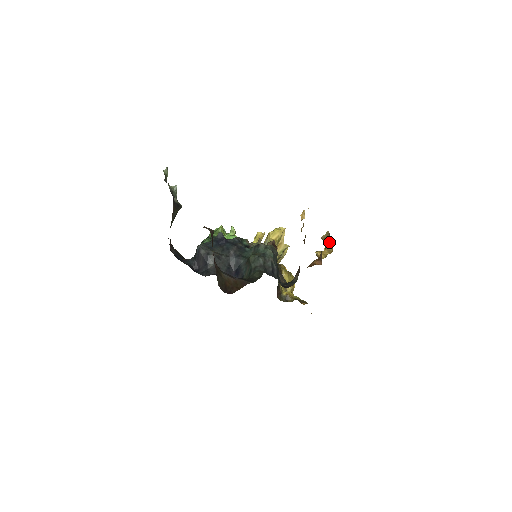
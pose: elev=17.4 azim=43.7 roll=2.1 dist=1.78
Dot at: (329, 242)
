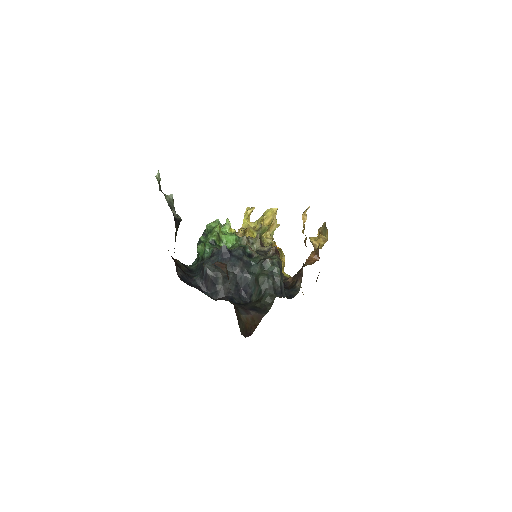
Dot at: (325, 233)
